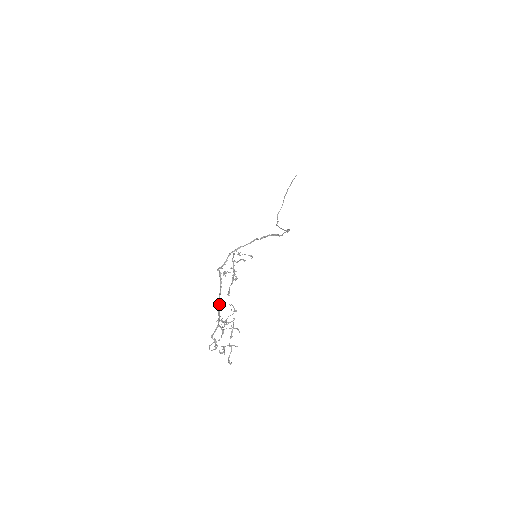
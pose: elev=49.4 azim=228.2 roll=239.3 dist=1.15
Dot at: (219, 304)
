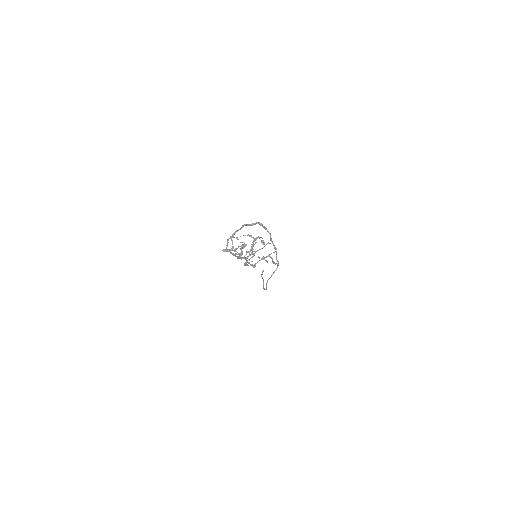
Dot at: (238, 257)
